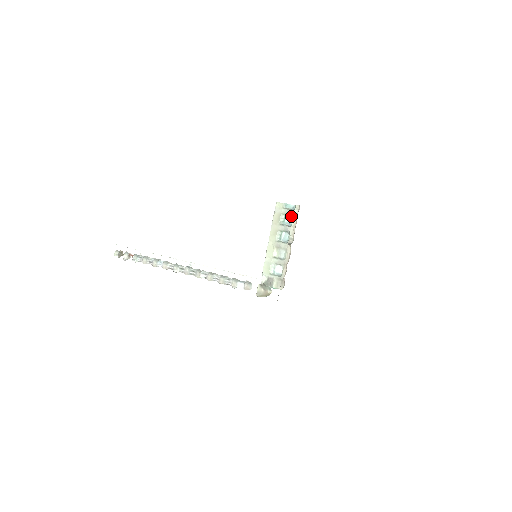
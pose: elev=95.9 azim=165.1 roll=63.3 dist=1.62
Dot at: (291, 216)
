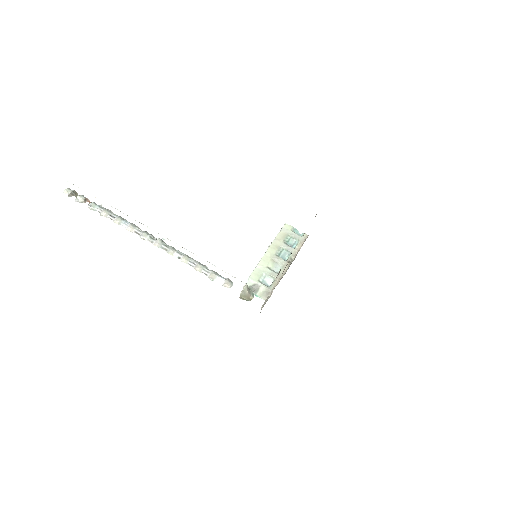
Dot at: (296, 240)
